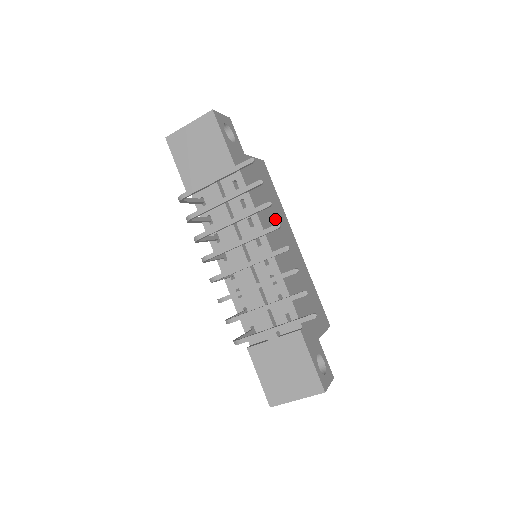
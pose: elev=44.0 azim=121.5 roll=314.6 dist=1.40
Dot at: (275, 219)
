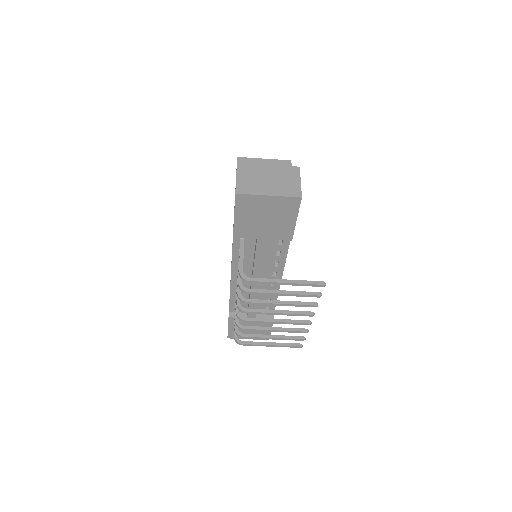
Dot at: occluded
